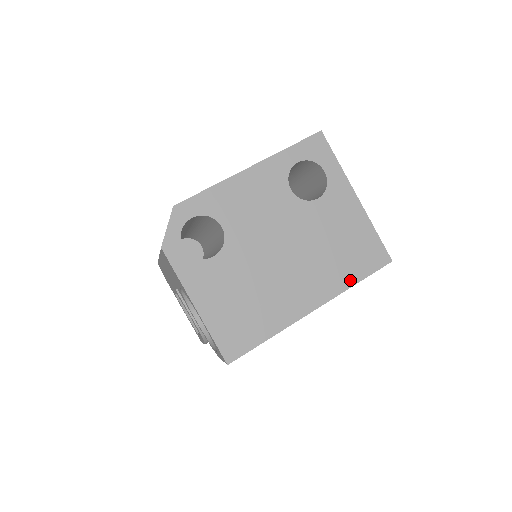
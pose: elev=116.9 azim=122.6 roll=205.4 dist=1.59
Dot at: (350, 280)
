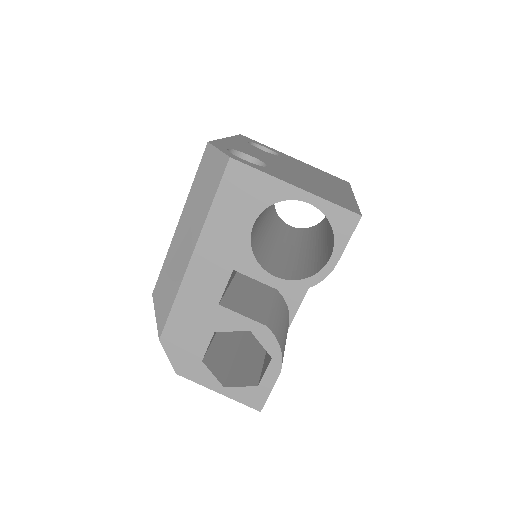
Dot at: occluded
